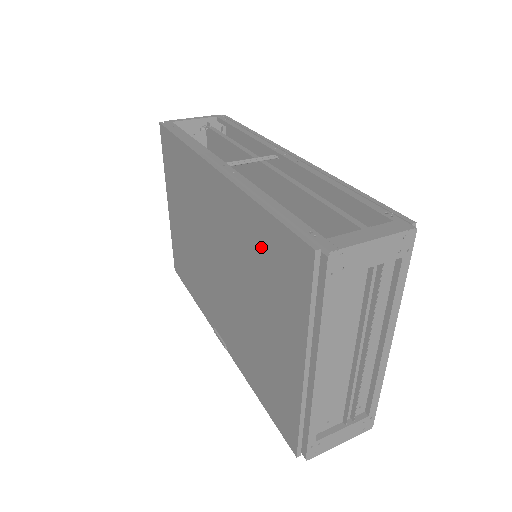
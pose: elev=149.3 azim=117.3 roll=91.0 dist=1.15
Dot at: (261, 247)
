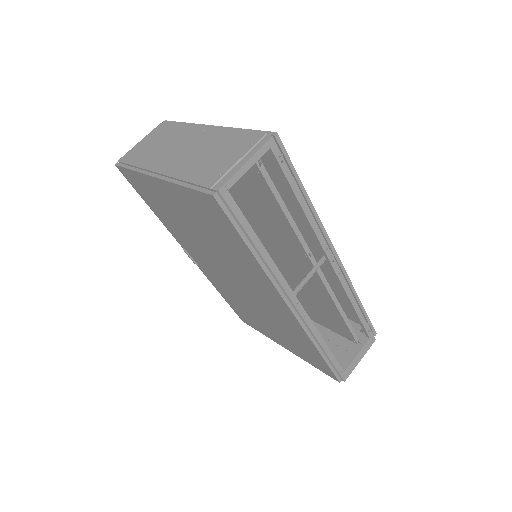
Dot at: (301, 343)
